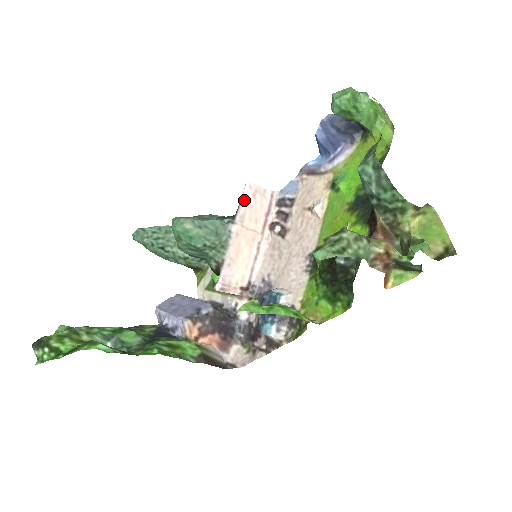
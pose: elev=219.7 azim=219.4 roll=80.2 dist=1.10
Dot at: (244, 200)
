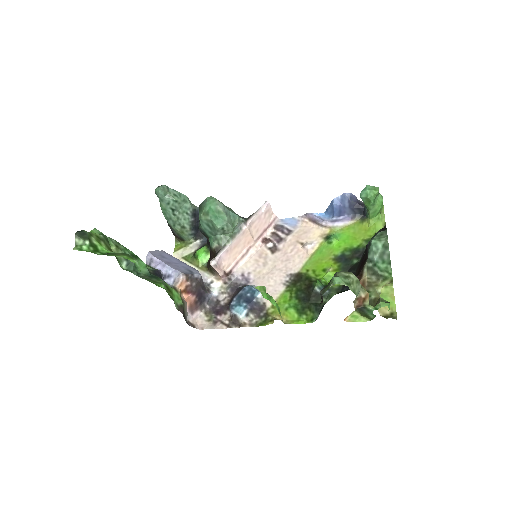
Dot at: (259, 212)
